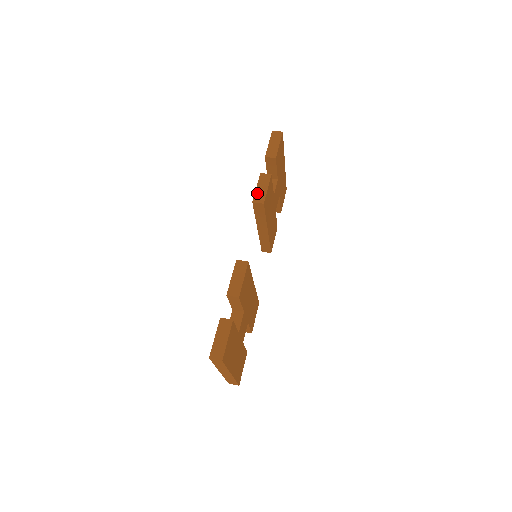
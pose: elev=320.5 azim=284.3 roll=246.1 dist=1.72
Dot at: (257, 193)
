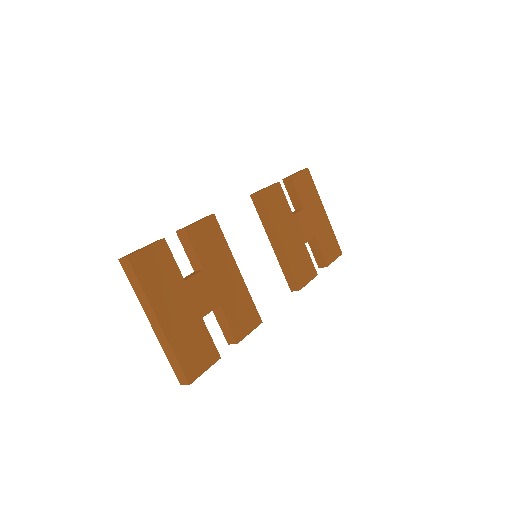
Dot at: occluded
